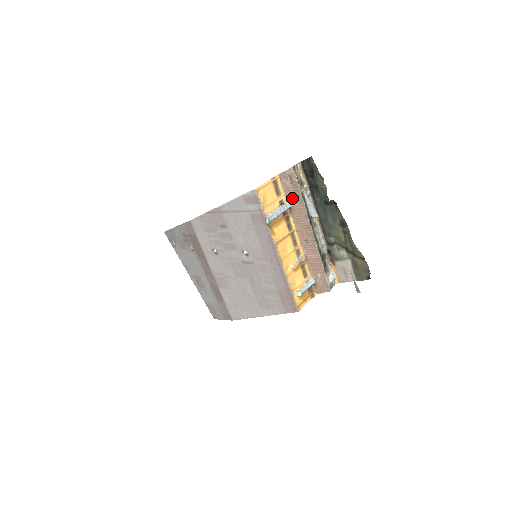
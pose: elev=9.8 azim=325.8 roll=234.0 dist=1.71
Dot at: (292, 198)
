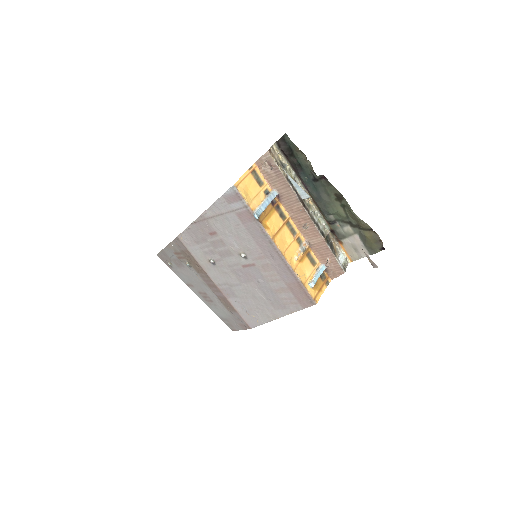
Dot at: (277, 184)
